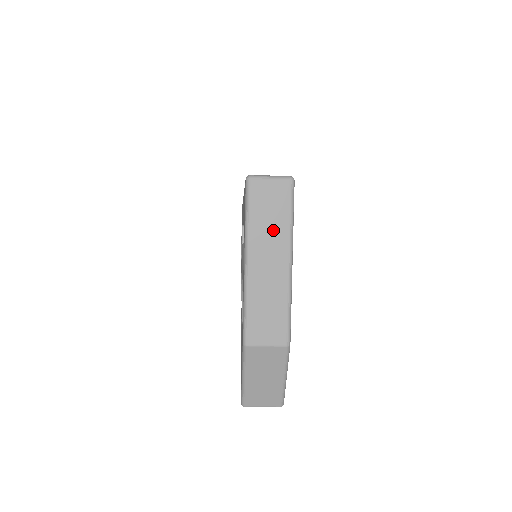
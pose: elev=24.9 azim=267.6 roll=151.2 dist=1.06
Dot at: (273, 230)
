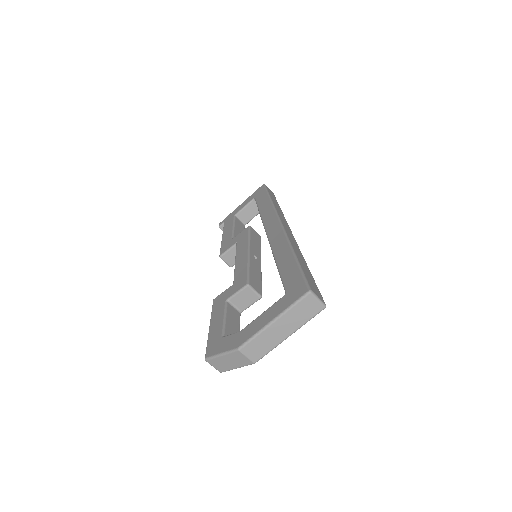
Dot at: (297, 319)
